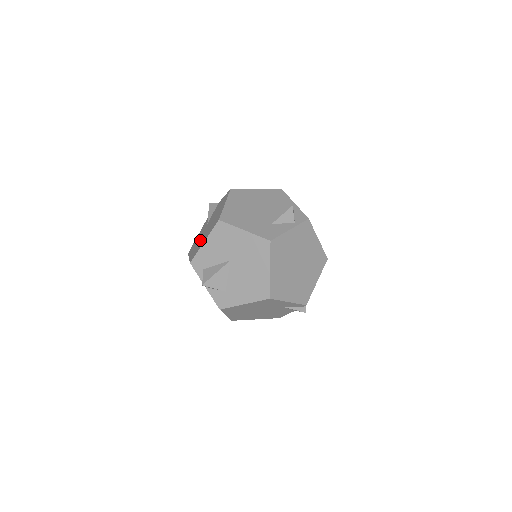
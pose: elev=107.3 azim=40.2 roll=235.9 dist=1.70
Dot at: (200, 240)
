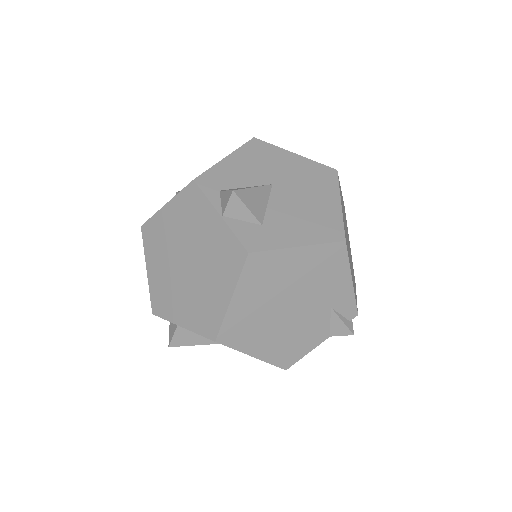
Dot at: occluded
